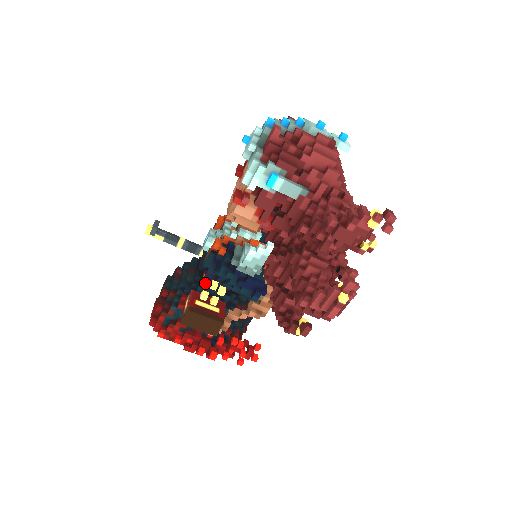
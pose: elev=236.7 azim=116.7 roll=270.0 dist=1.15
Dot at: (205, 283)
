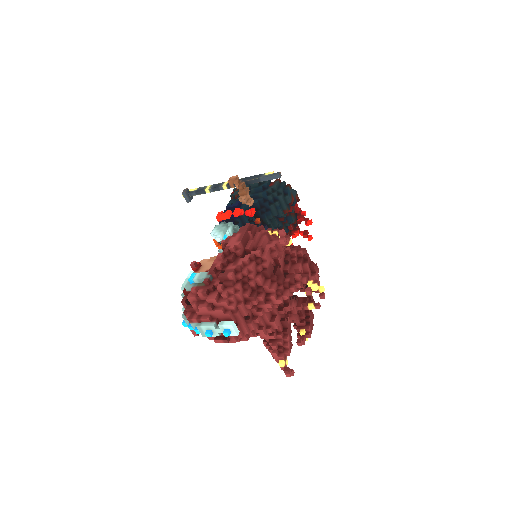
Dot at: occluded
